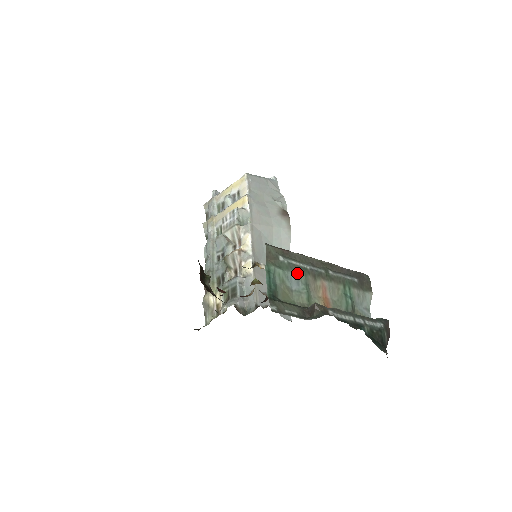
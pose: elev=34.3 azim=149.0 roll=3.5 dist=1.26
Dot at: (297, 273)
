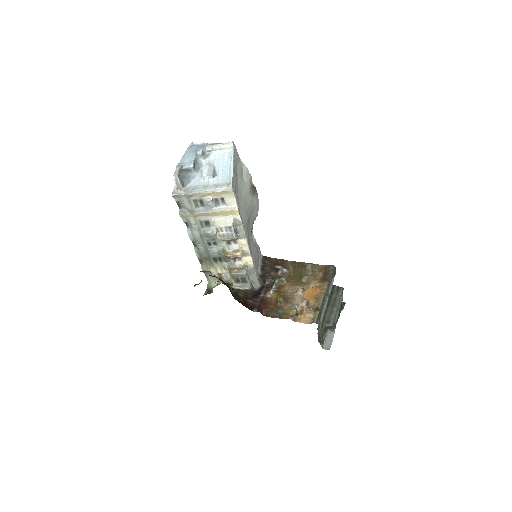
Dot at: (323, 315)
